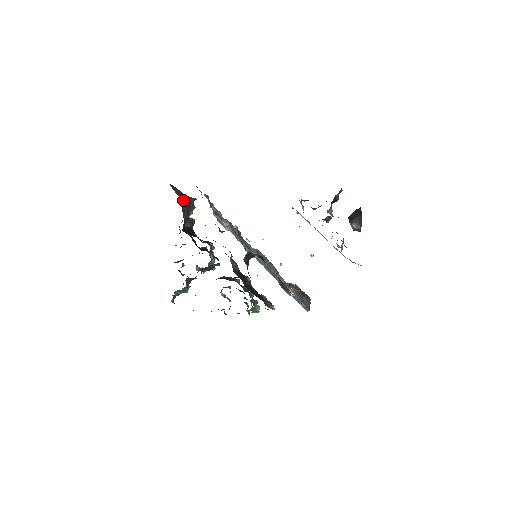
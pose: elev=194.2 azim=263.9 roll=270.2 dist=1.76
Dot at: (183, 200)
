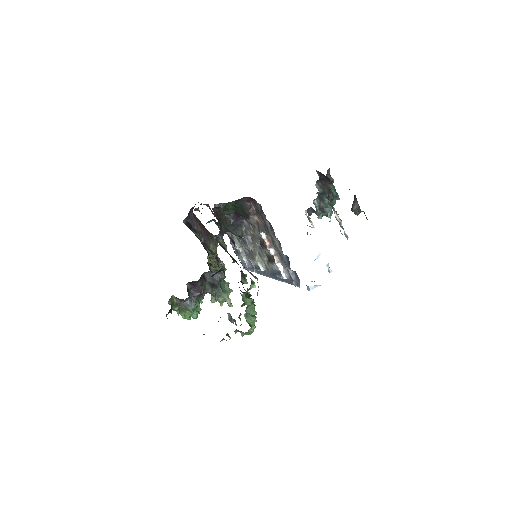
Dot at: (201, 225)
